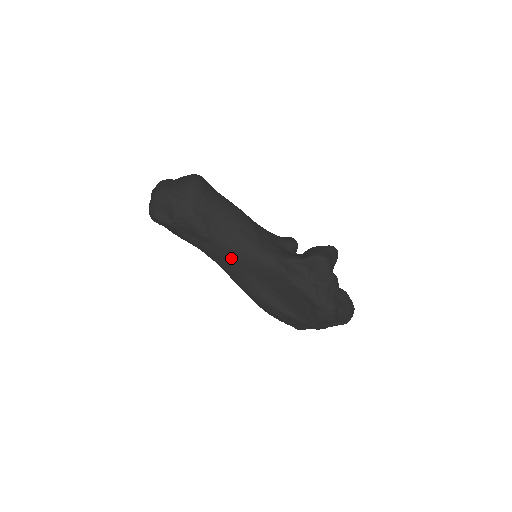
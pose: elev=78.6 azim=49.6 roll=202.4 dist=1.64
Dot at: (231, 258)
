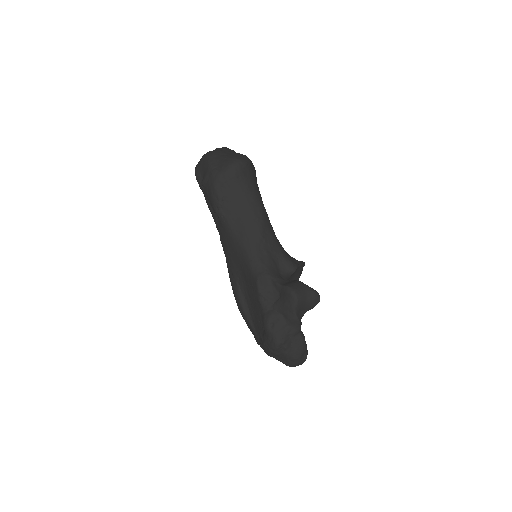
Dot at: (229, 243)
